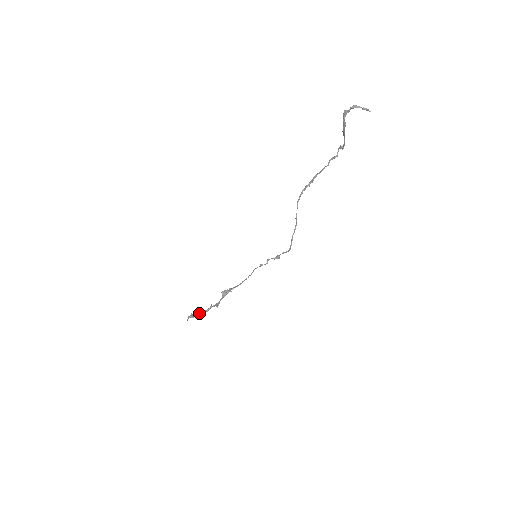
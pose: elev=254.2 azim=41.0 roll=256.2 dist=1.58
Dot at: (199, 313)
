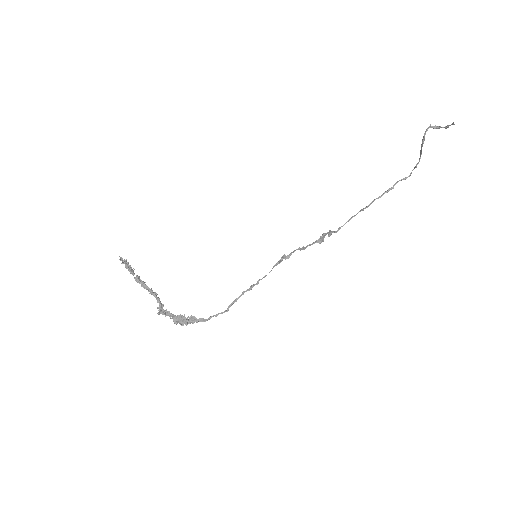
Dot at: (138, 277)
